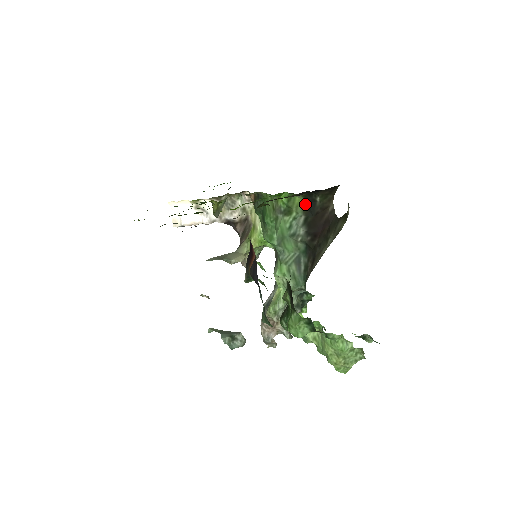
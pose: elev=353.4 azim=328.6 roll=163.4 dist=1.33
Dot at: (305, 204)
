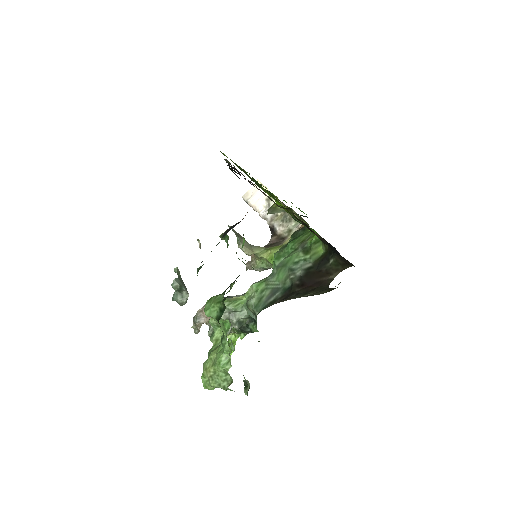
Dot at: (321, 257)
